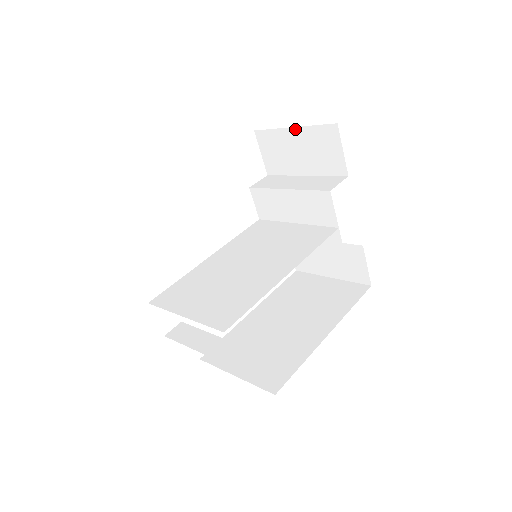
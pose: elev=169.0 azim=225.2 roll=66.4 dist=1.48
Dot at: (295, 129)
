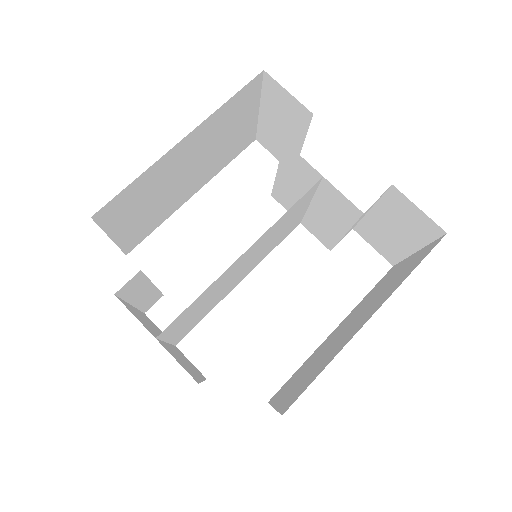
Dot at: (261, 109)
